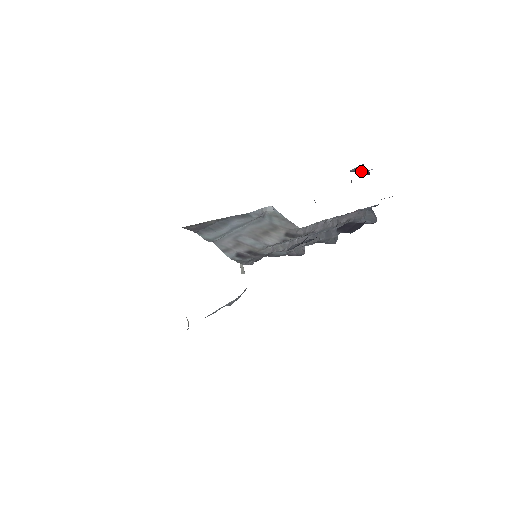
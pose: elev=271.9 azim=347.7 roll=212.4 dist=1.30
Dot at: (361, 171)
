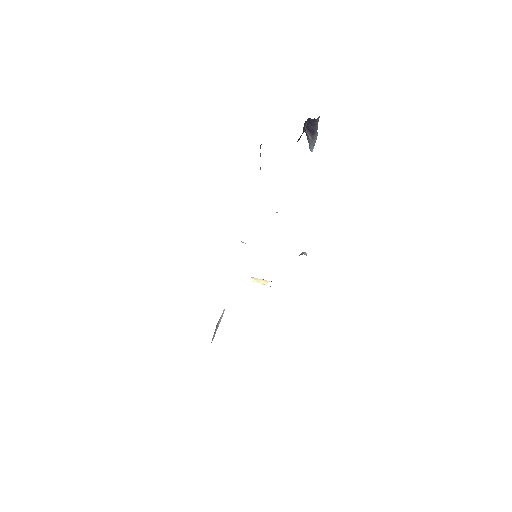
Dot at: (307, 137)
